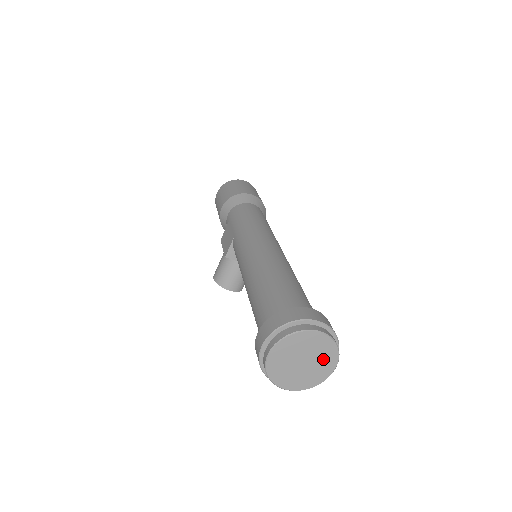
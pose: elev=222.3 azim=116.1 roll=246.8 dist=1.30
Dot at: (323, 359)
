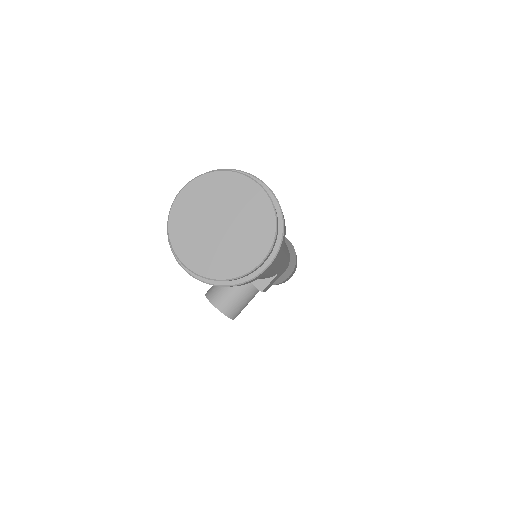
Dot at: (251, 233)
